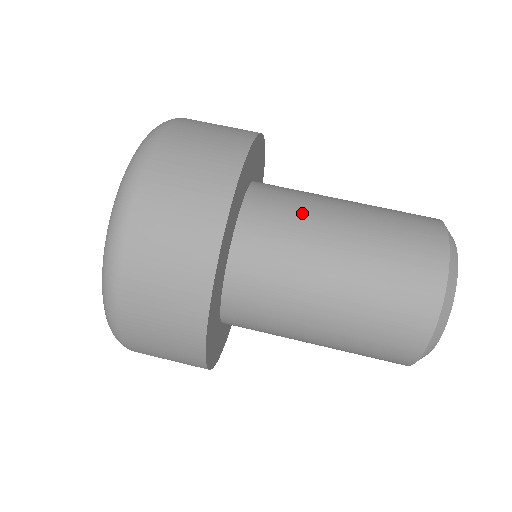
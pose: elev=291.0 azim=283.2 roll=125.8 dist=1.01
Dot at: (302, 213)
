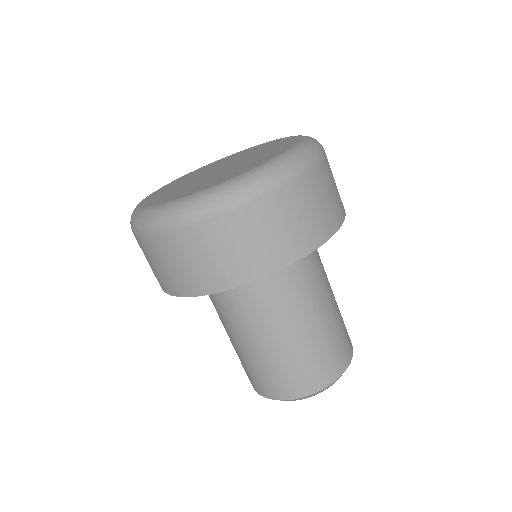
Dot at: (239, 314)
